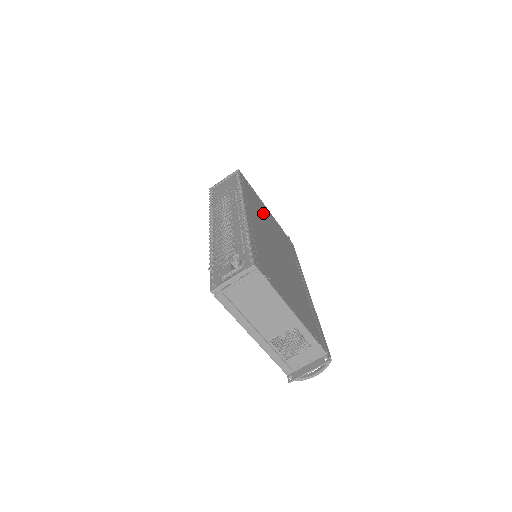
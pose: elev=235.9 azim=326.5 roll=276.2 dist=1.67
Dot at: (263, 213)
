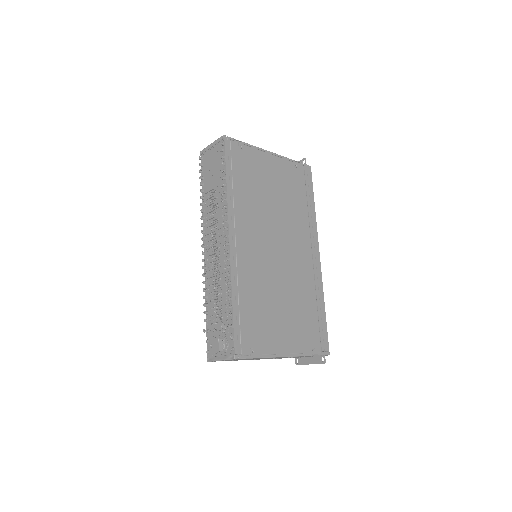
Dot at: (261, 187)
